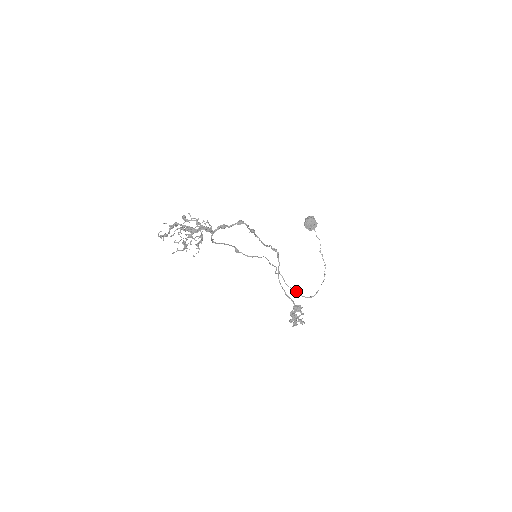
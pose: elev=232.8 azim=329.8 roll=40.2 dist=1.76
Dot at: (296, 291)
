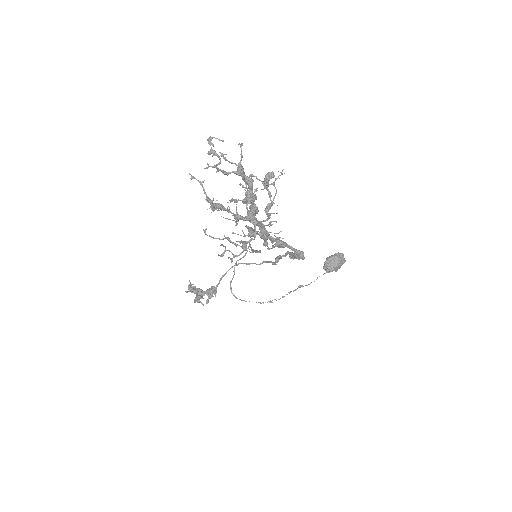
Dot at: occluded
